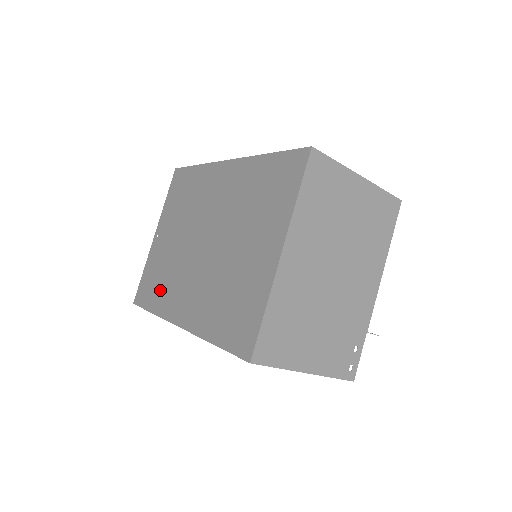
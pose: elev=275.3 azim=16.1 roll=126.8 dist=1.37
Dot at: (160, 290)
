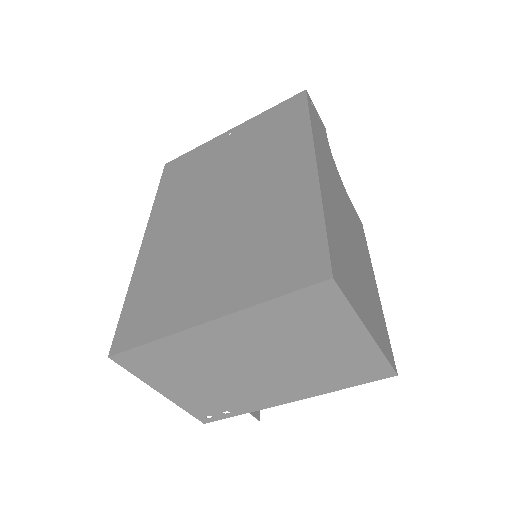
Dot at: (176, 187)
